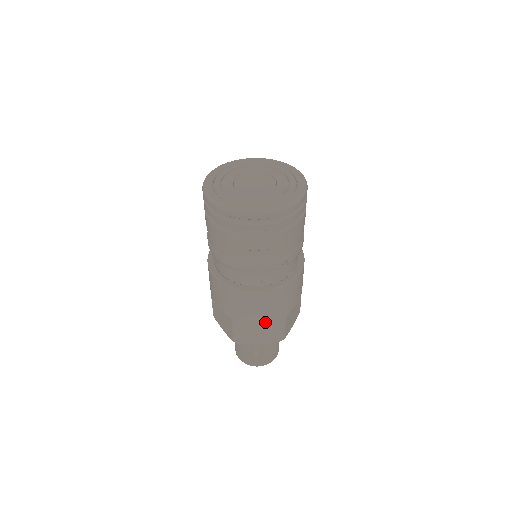
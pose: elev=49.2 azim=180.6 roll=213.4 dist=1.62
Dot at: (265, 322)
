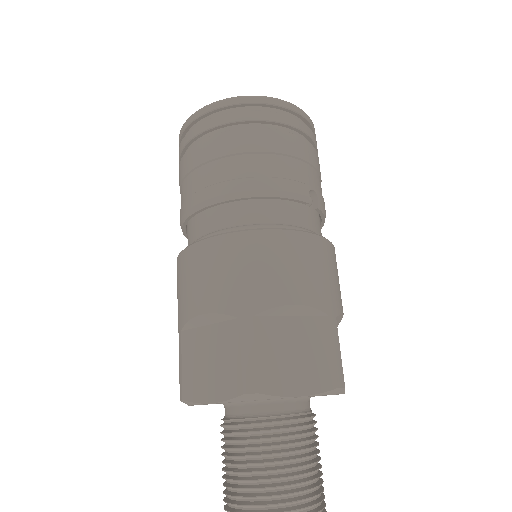
Dot at: (303, 323)
